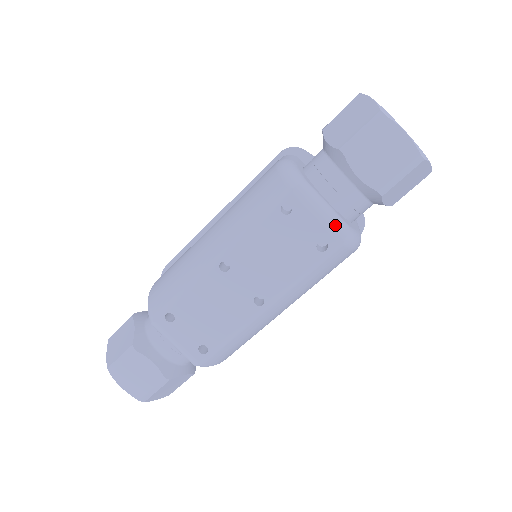
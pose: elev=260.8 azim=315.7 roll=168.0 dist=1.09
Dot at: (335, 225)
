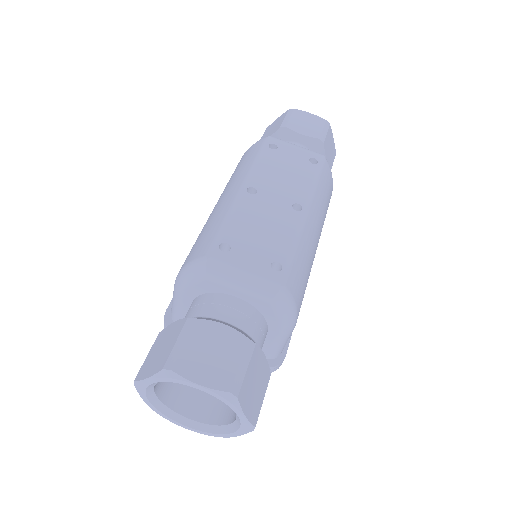
Dot at: occluded
